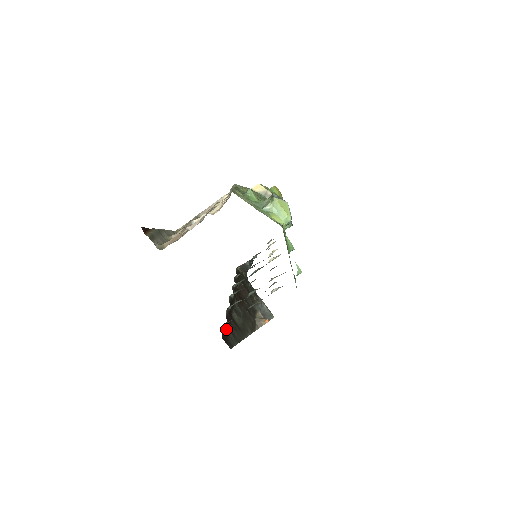
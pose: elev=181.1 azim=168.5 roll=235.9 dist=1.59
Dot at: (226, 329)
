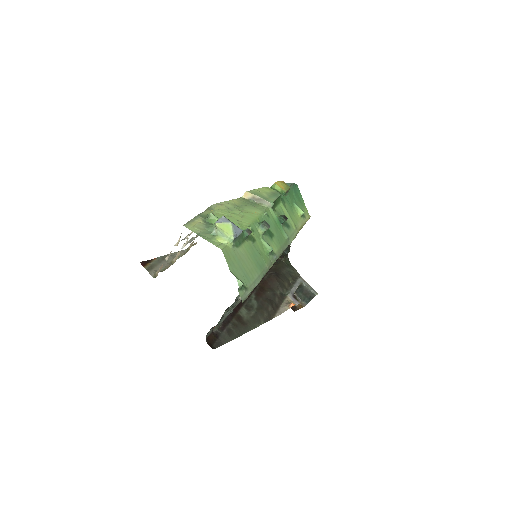
Dot at: (220, 329)
